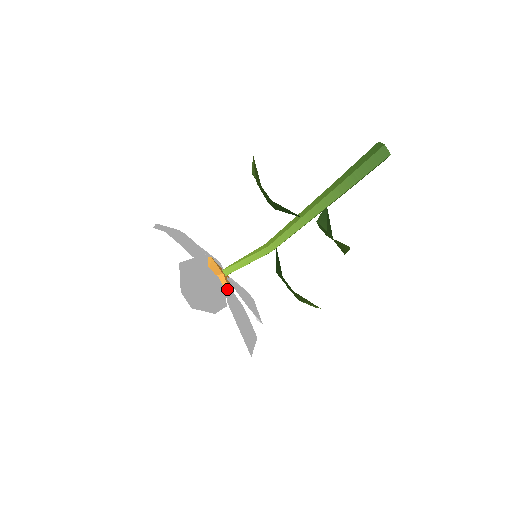
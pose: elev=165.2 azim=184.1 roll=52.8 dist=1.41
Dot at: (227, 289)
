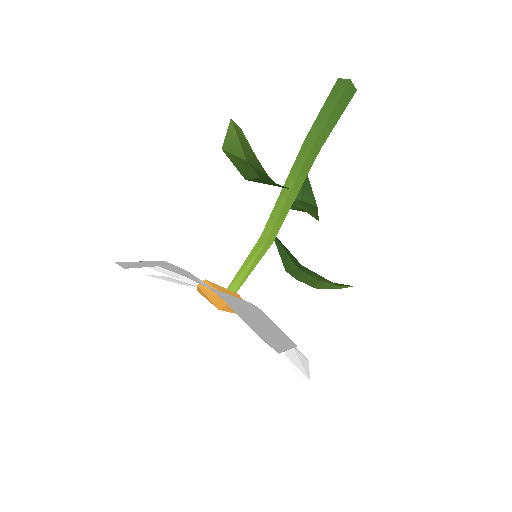
Dot at: occluded
